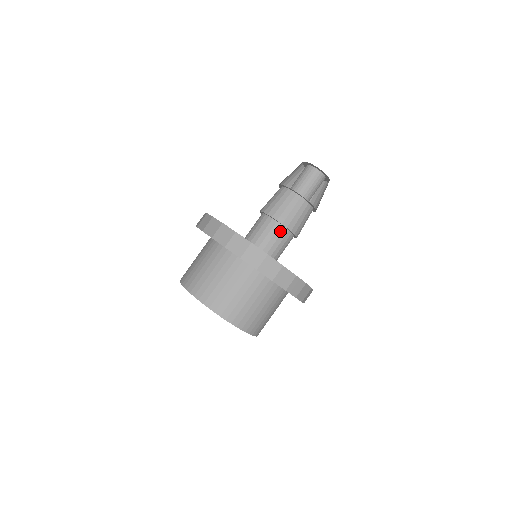
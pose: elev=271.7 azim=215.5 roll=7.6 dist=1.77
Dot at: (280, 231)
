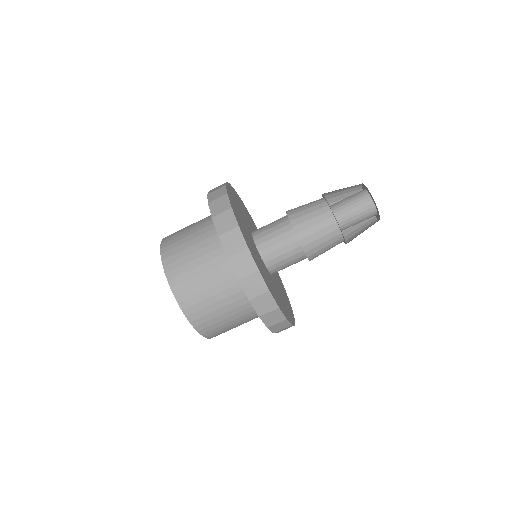
Dot at: (298, 256)
